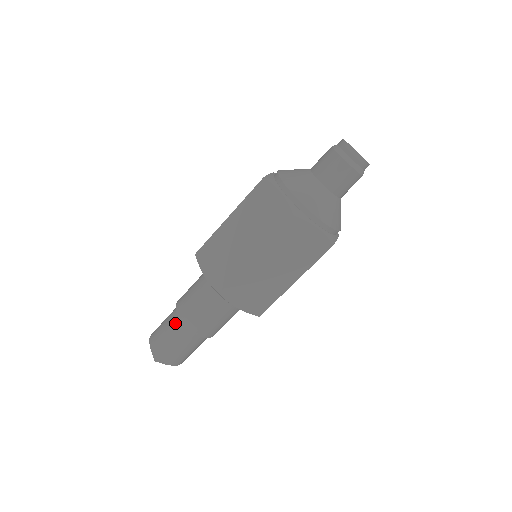
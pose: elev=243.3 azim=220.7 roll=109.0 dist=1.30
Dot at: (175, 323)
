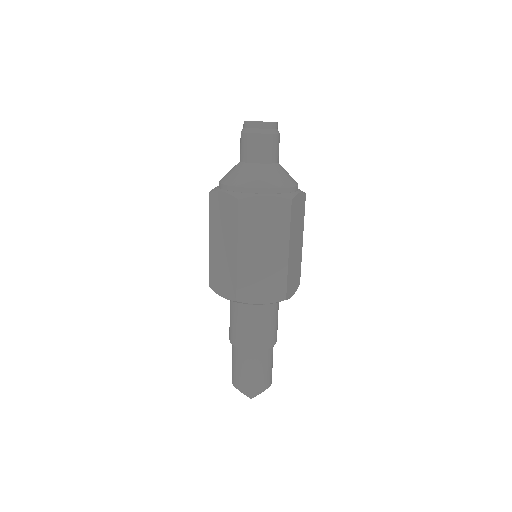
Dot at: (256, 358)
